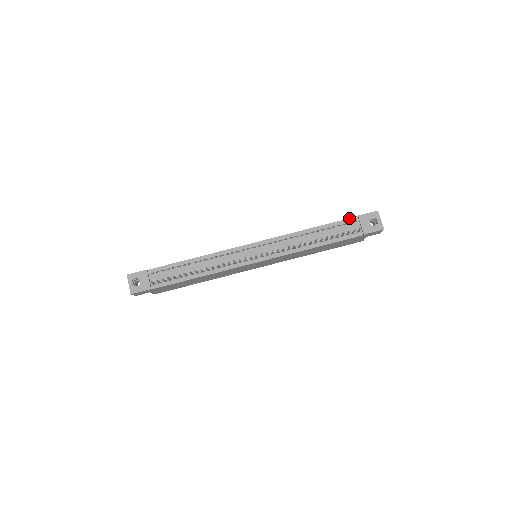
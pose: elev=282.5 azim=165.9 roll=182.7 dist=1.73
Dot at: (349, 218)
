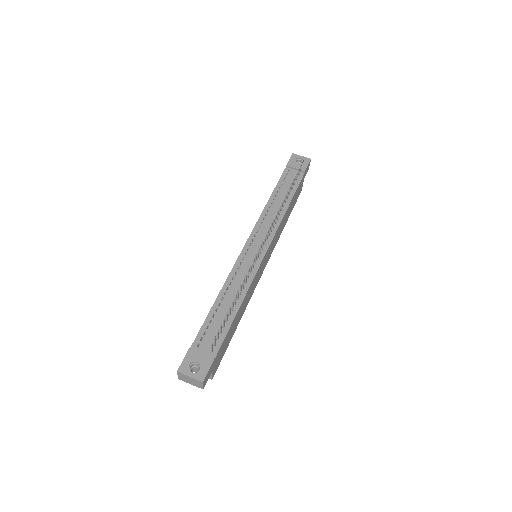
Dot at: (283, 172)
